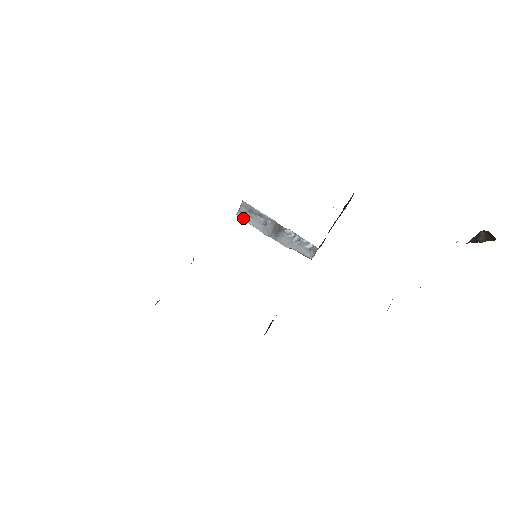
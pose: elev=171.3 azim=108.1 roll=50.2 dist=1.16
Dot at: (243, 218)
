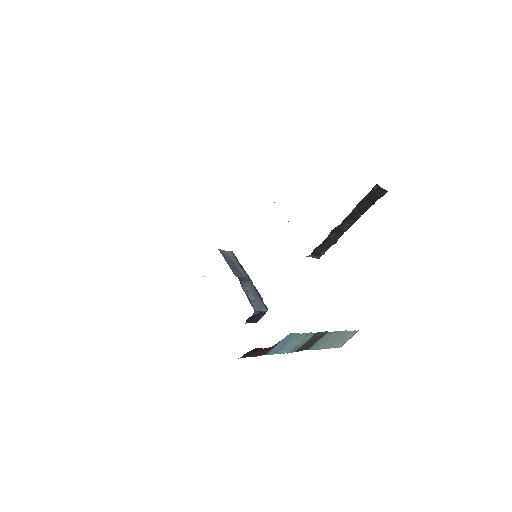
Dot at: occluded
